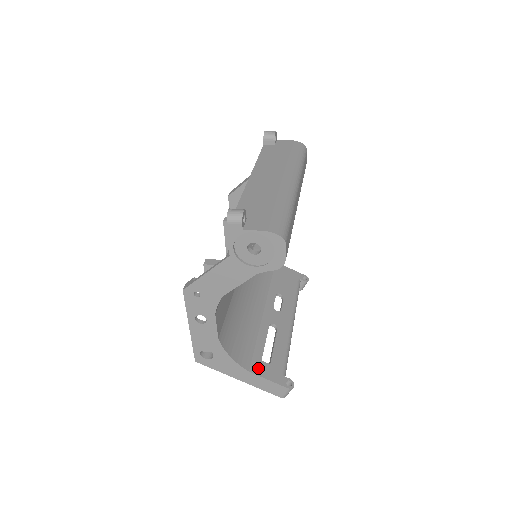
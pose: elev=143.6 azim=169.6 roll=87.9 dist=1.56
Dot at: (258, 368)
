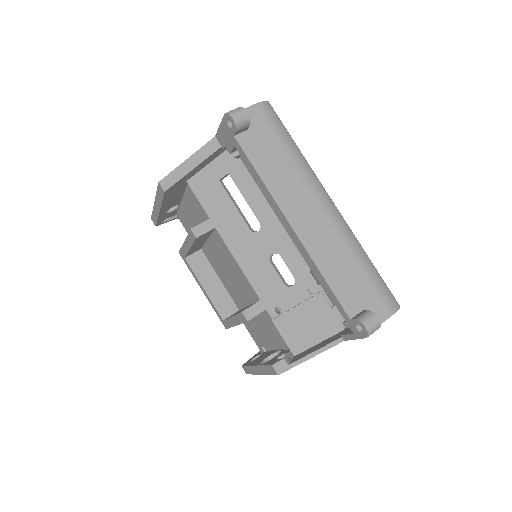
Dot at: occluded
